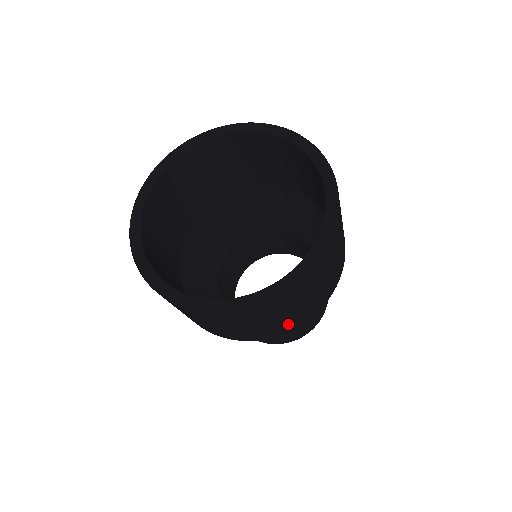
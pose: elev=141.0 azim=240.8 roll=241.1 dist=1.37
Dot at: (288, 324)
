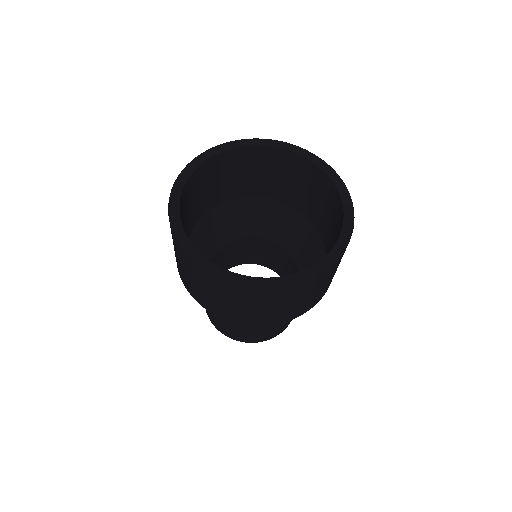
Dot at: (297, 311)
